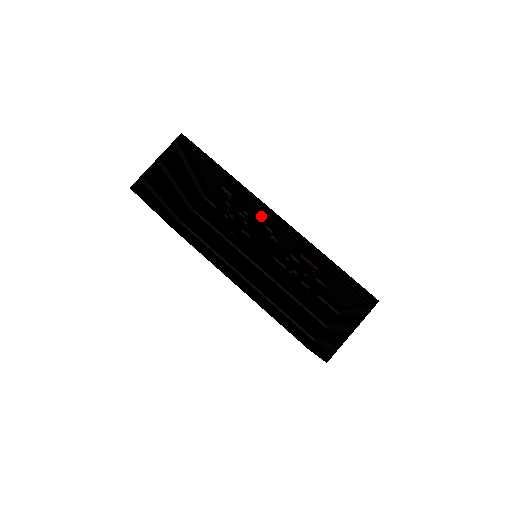
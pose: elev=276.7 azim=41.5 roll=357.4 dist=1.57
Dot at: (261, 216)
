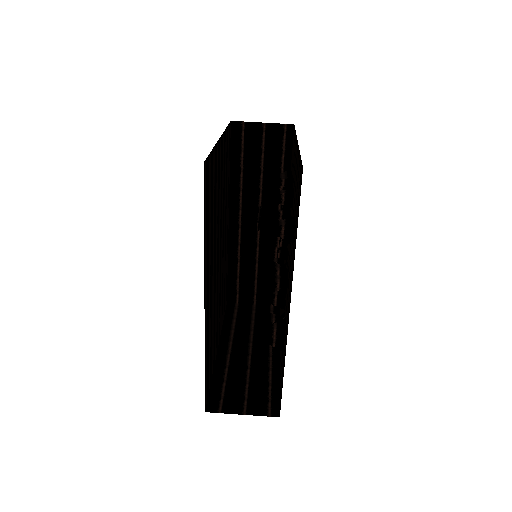
Dot at: occluded
